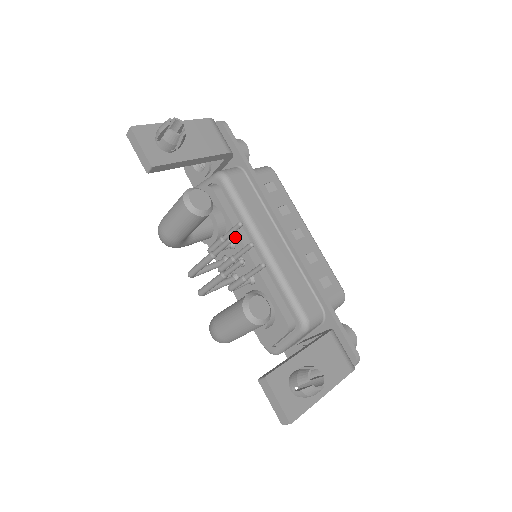
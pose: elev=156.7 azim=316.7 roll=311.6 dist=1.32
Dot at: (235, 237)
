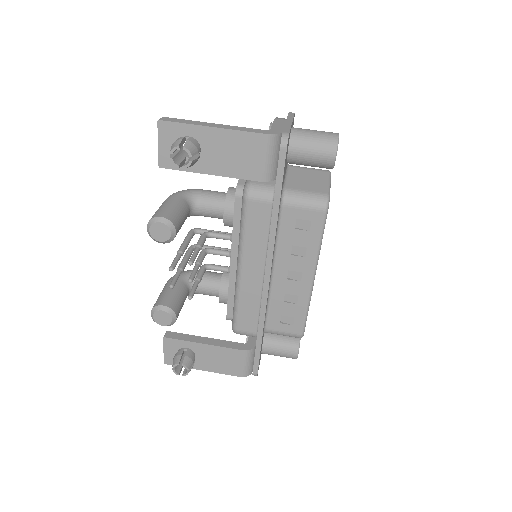
Dot at: (232, 240)
